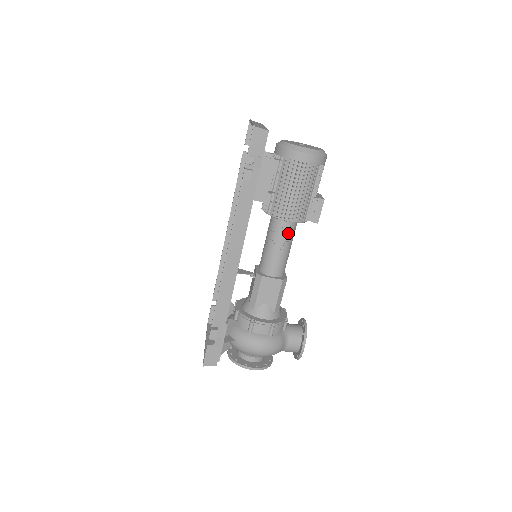
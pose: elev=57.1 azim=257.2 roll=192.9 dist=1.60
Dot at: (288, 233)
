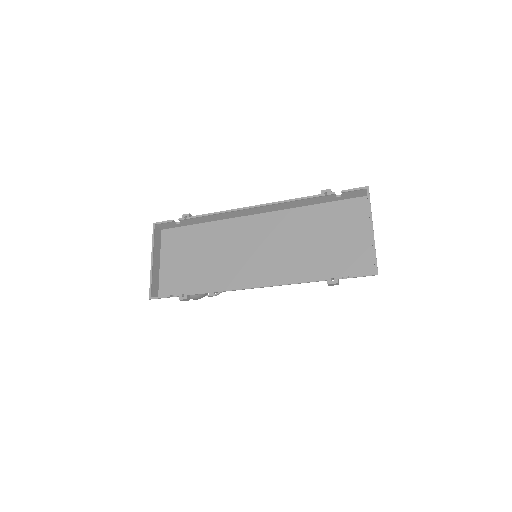
Dot at: occluded
